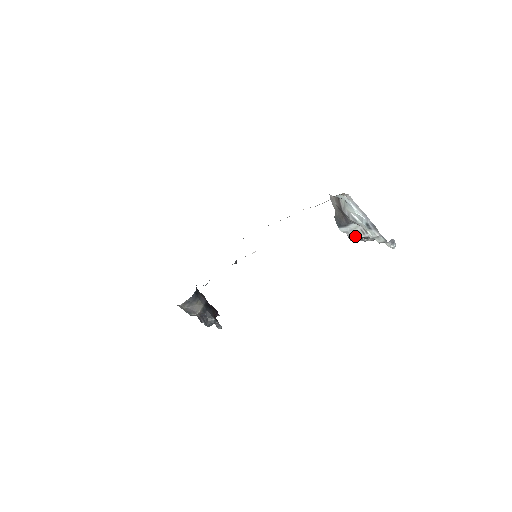
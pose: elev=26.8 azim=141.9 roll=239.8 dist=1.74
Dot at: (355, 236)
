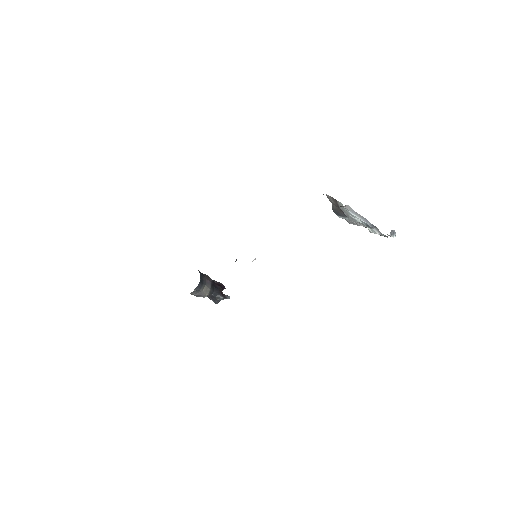
Dot at: (354, 223)
